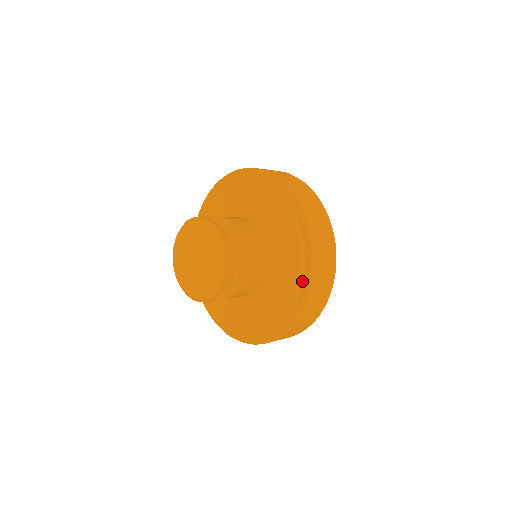
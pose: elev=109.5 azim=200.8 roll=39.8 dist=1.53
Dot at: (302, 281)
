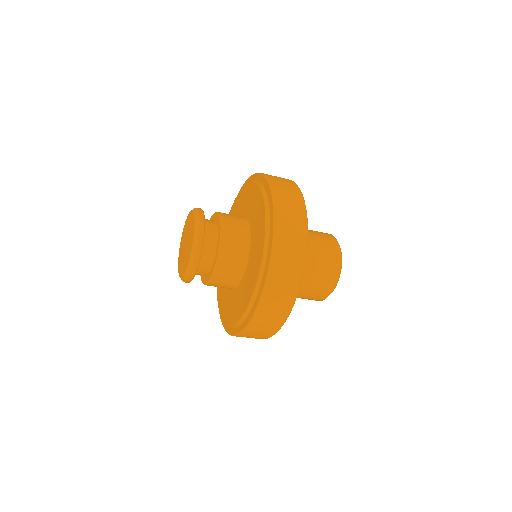
Dot at: (269, 221)
